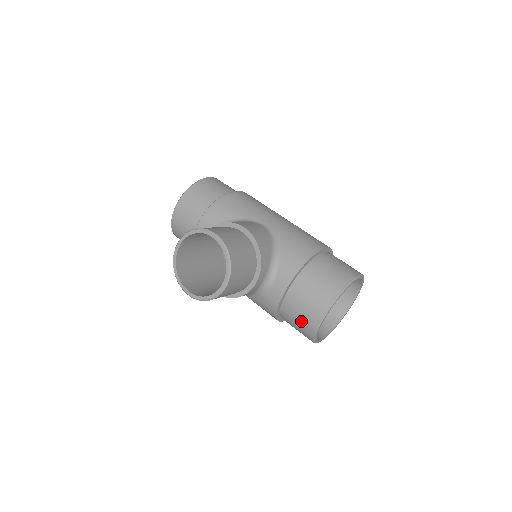
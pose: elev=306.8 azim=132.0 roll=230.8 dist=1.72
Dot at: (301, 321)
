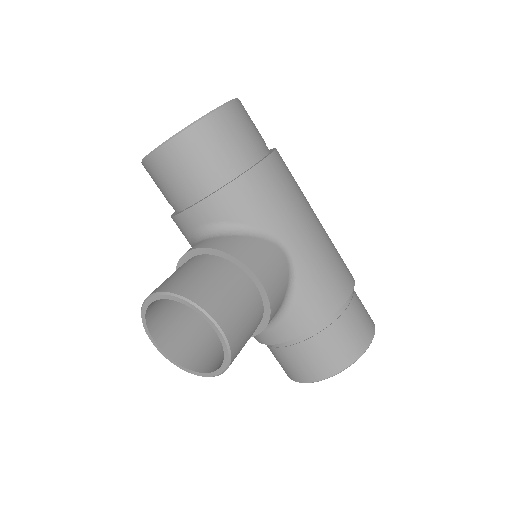
Dot at: (283, 365)
